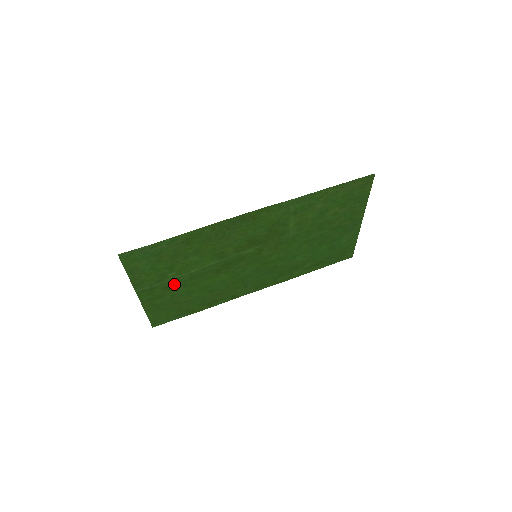
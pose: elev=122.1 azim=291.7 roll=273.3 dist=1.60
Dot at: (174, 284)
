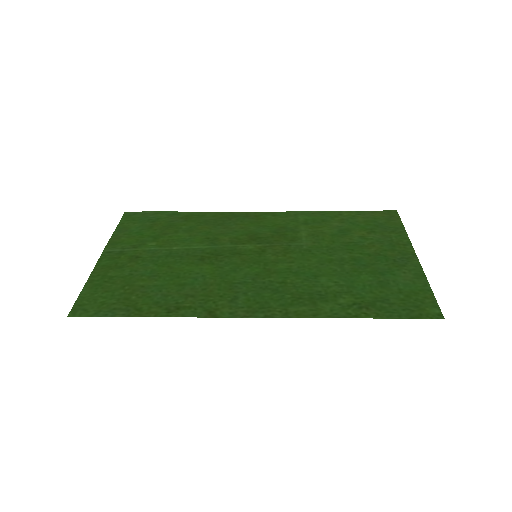
Dot at: (146, 256)
